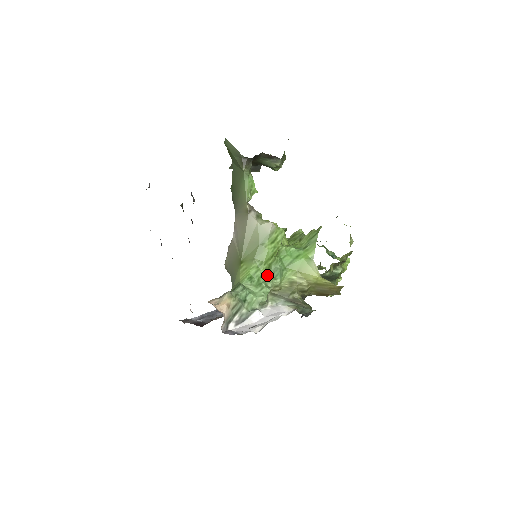
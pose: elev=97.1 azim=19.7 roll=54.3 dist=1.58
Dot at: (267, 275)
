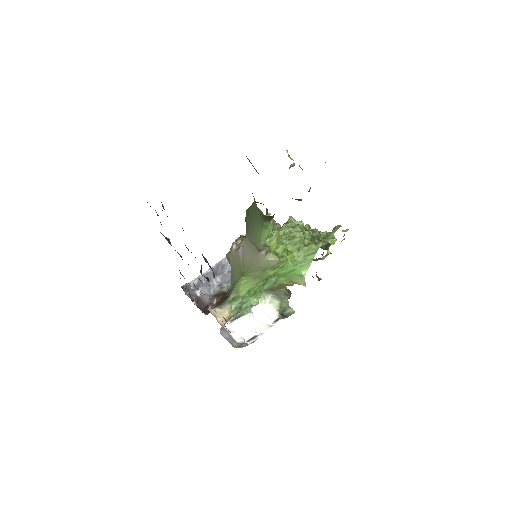
Dot at: (263, 287)
